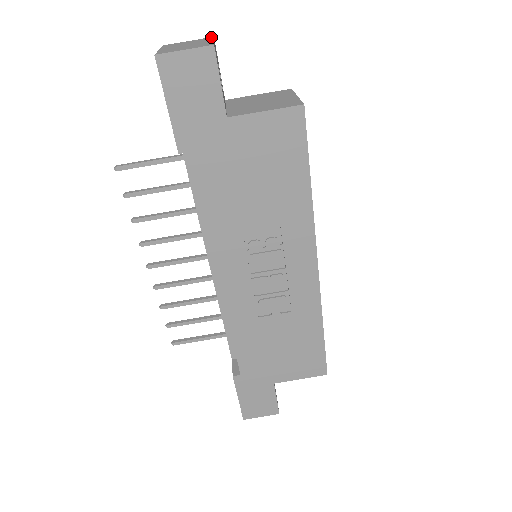
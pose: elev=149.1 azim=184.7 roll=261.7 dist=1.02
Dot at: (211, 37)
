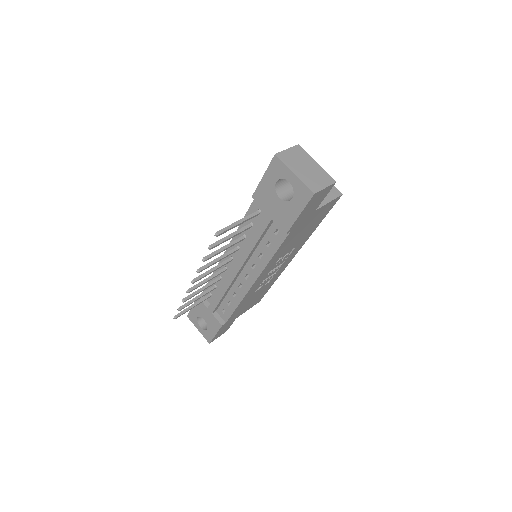
Dot at: (299, 146)
